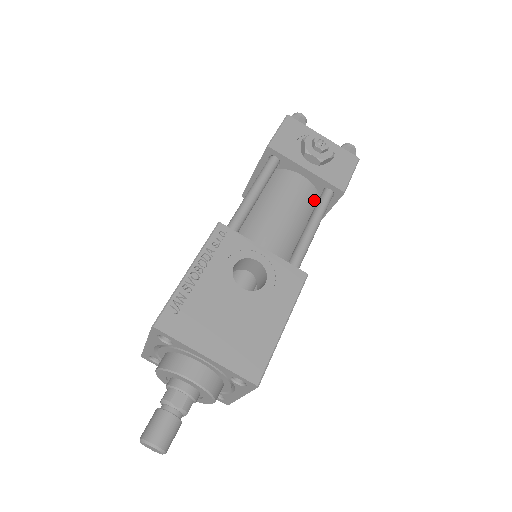
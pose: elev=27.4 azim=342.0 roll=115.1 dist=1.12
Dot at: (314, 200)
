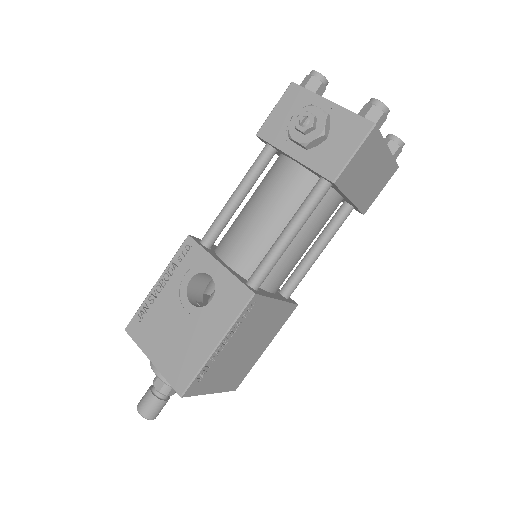
Dot at: occluded
